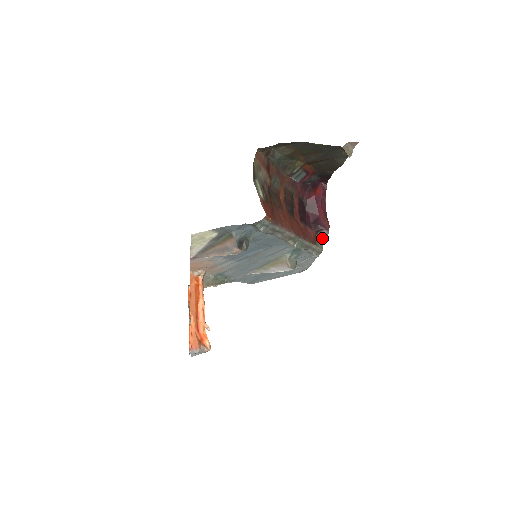
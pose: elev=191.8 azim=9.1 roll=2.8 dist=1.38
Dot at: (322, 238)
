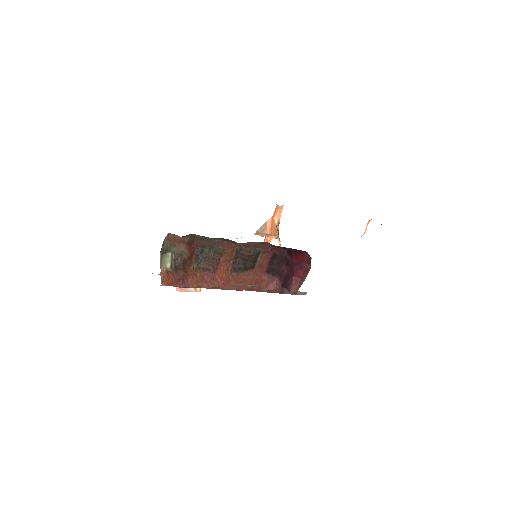
Dot at: (298, 291)
